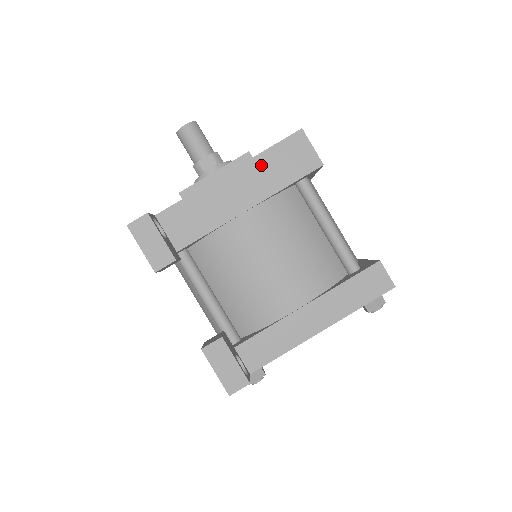
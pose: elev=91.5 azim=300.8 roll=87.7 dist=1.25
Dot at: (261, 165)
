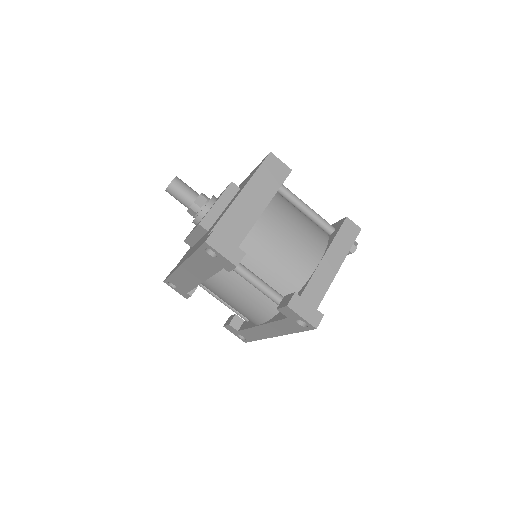
Dot at: (258, 181)
